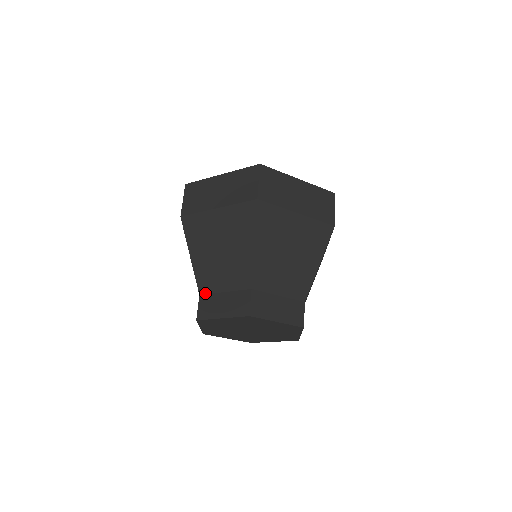
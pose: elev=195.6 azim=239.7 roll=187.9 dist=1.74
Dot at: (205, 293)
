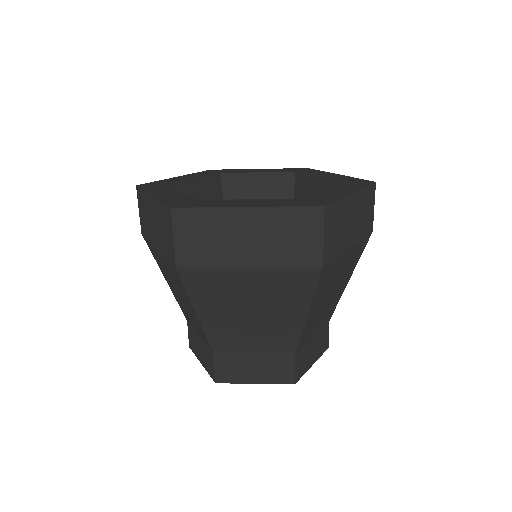
Dot at: (223, 353)
